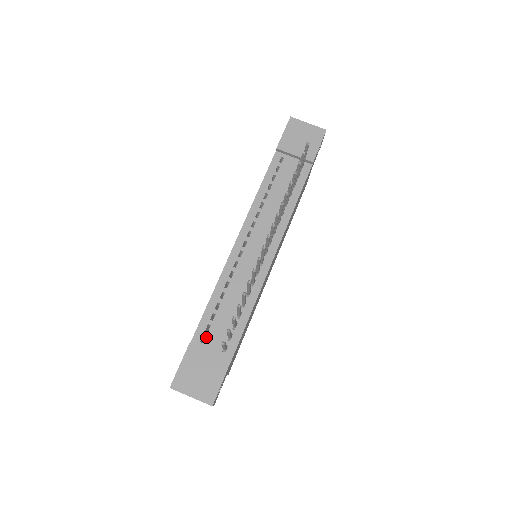
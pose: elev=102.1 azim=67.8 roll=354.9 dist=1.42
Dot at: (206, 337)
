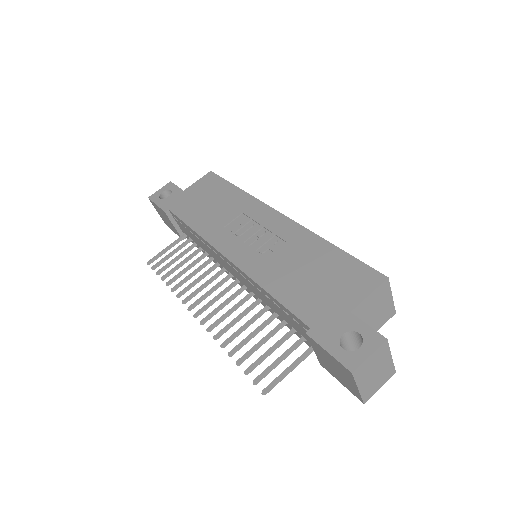
Dot at: (178, 222)
